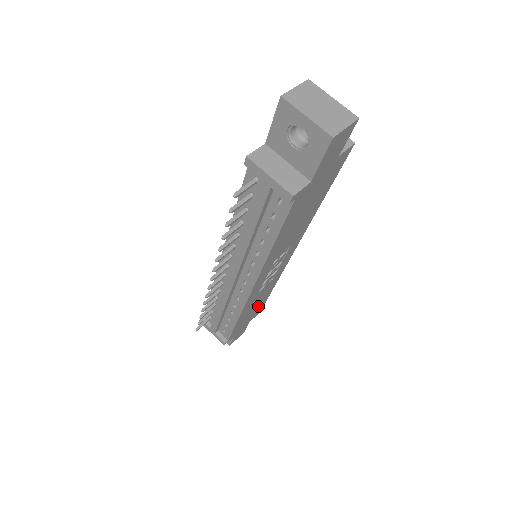
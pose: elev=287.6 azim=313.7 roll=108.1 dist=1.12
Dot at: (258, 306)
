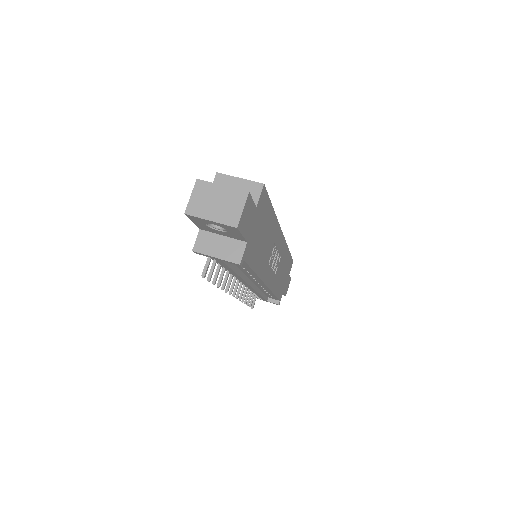
Dot at: (286, 267)
